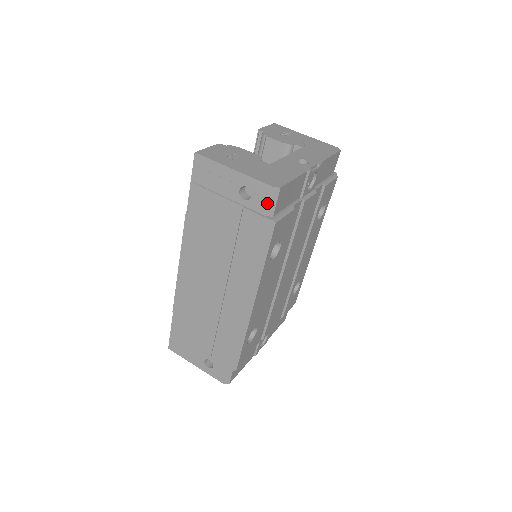
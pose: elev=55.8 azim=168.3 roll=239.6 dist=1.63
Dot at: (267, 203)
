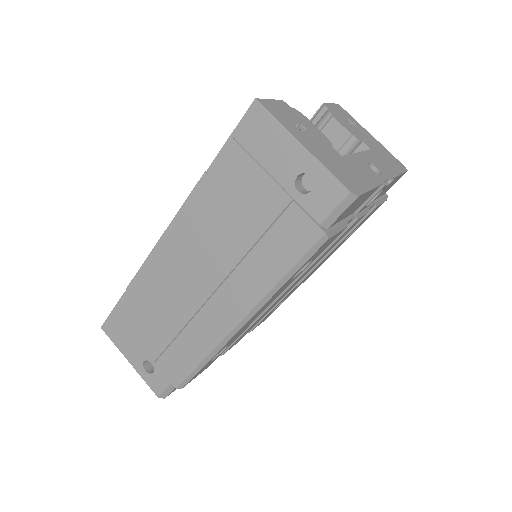
Dot at: (330, 209)
